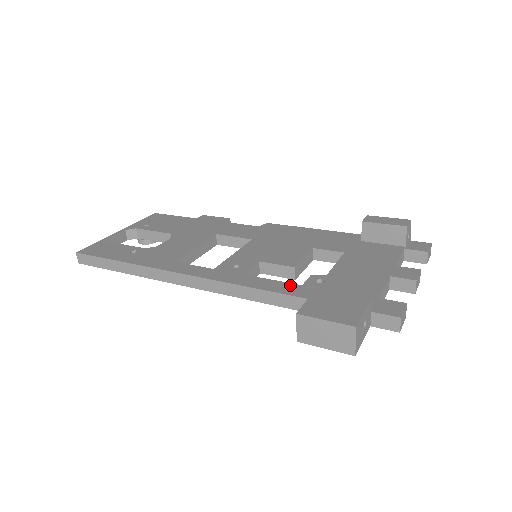
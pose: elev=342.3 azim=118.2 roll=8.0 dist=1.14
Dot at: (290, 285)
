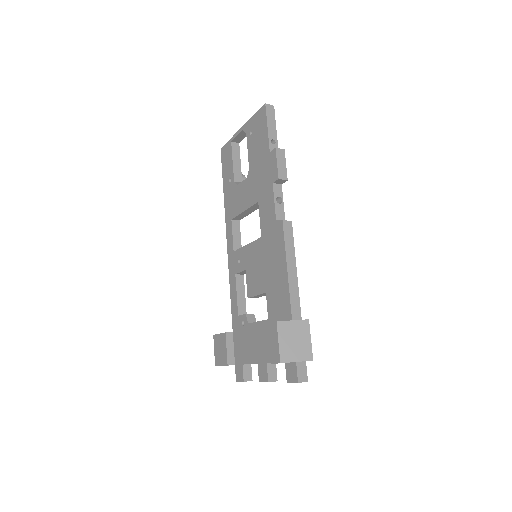
Dot at: (236, 309)
